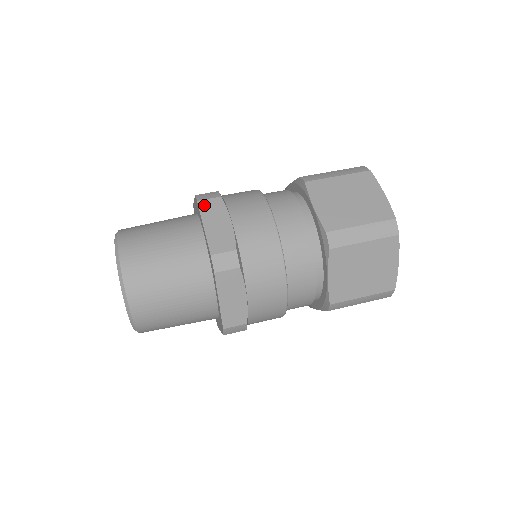
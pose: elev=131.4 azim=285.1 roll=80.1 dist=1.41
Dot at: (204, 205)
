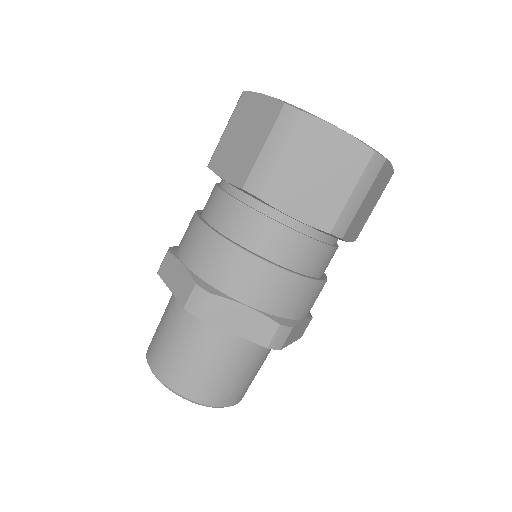
Dot at: (286, 344)
